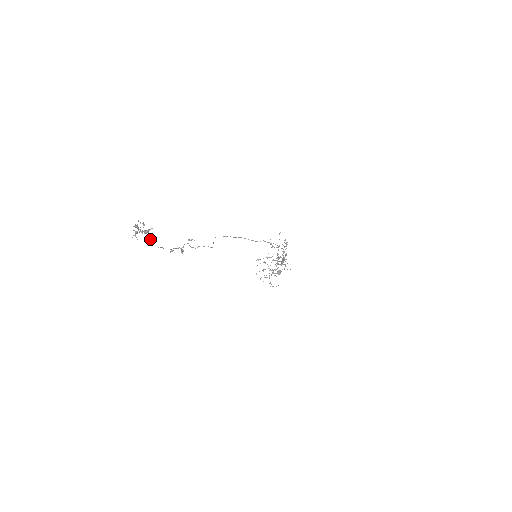
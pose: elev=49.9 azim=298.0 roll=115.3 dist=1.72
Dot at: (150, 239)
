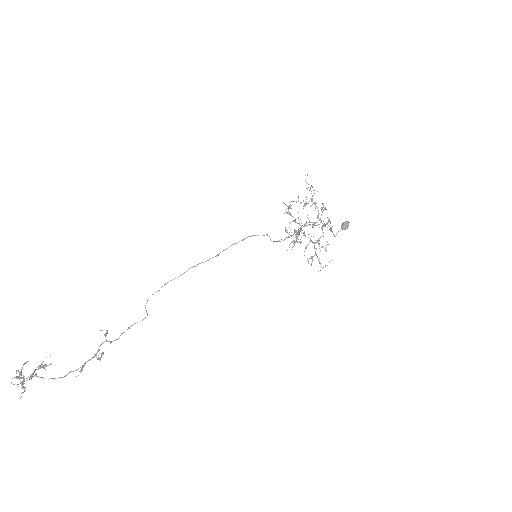
Dot at: (43, 378)
